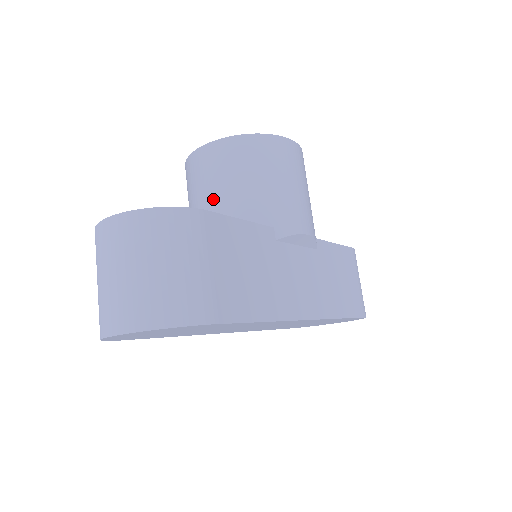
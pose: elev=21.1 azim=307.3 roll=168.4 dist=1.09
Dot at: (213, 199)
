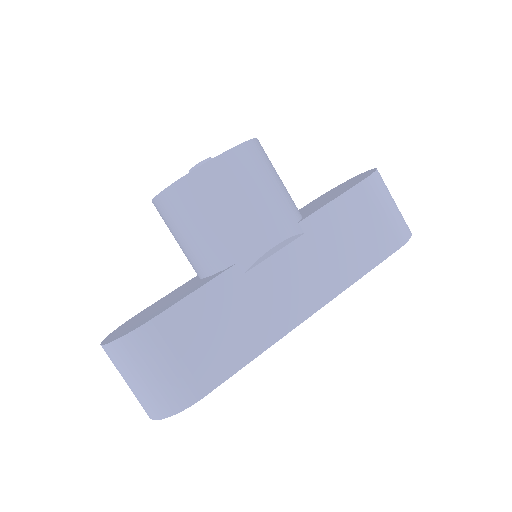
Dot at: (183, 248)
